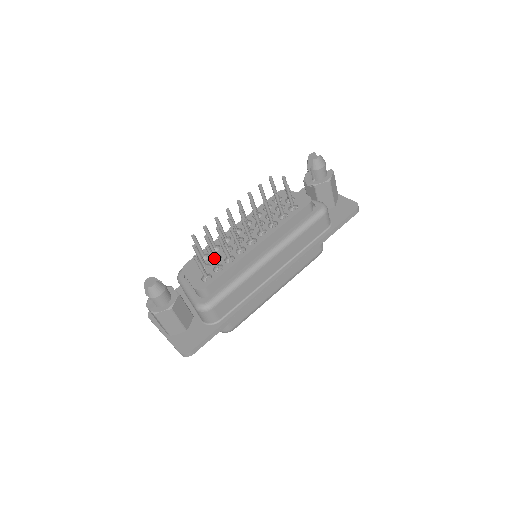
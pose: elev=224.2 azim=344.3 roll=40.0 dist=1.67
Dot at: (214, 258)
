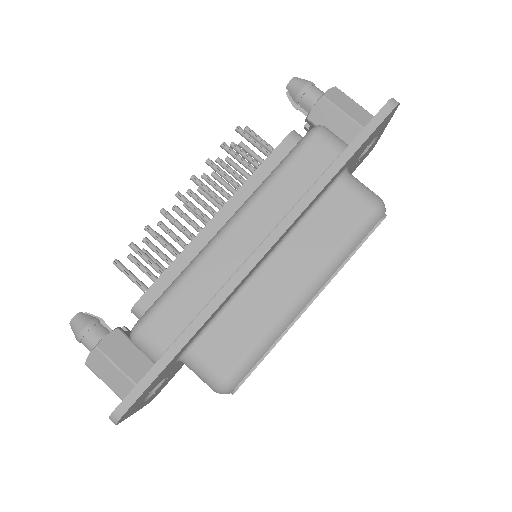
Dot at: (148, 259)
